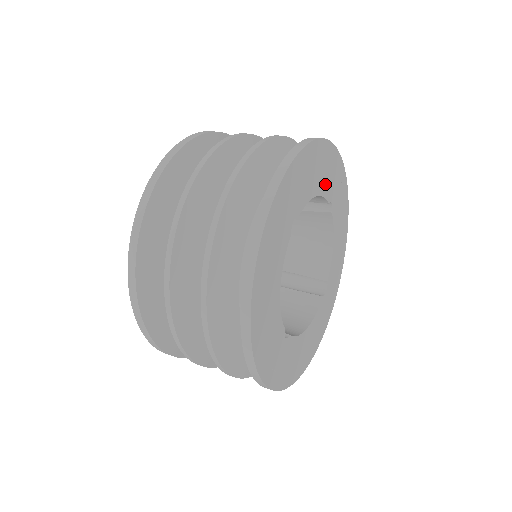
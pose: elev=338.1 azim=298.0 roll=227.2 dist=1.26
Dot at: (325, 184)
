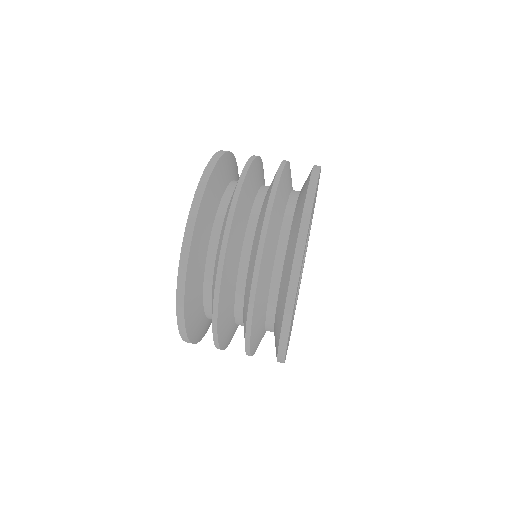
Dot at: occluded
